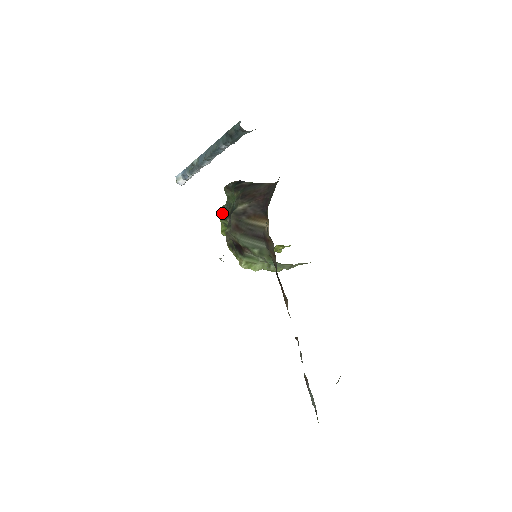
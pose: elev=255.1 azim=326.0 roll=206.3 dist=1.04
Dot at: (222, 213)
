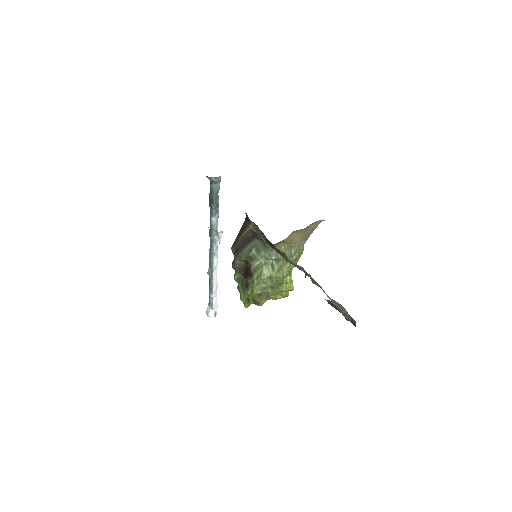
Dot at: occluded
